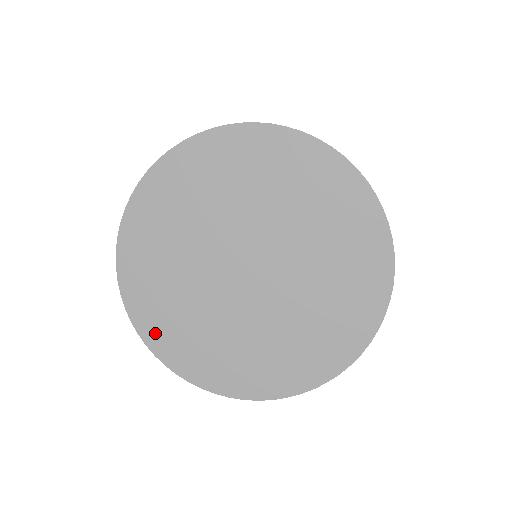
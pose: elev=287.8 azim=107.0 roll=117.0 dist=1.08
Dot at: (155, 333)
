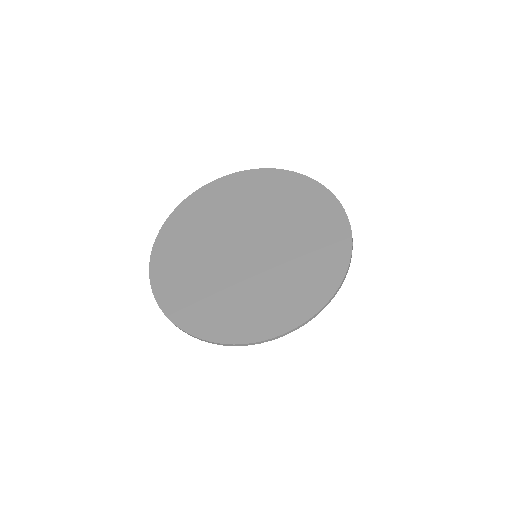
Dot at: (161, 260)
